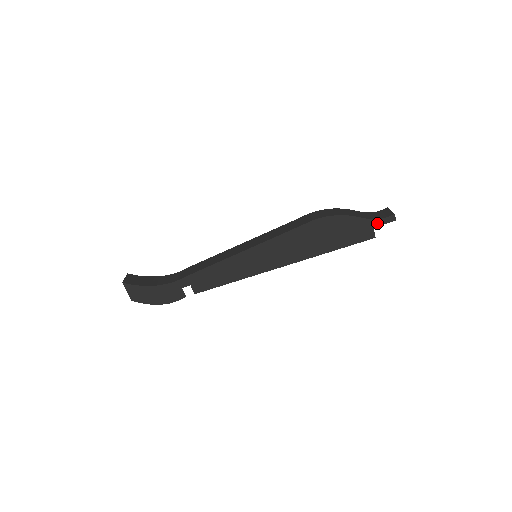
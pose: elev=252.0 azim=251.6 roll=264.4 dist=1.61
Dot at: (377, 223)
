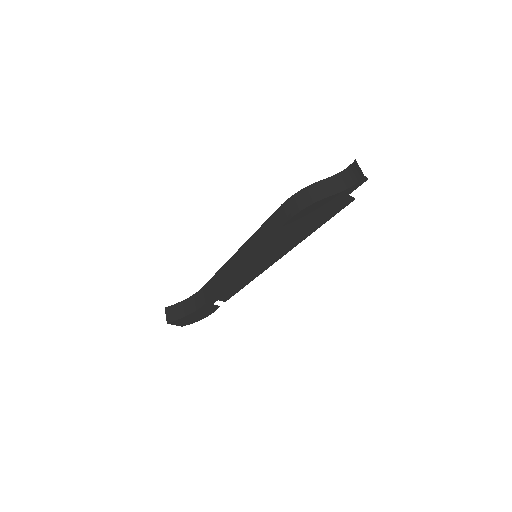
Dot at: (351, 190)
